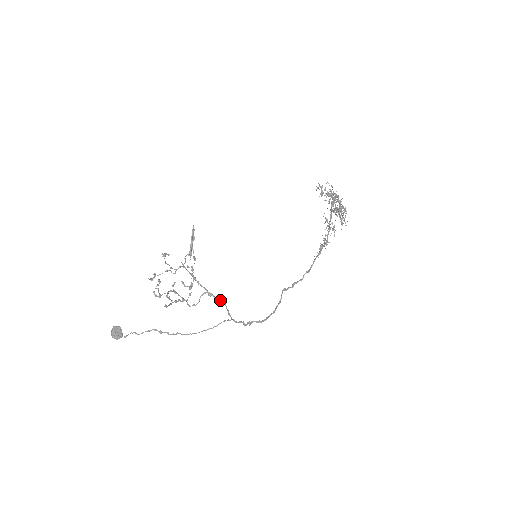
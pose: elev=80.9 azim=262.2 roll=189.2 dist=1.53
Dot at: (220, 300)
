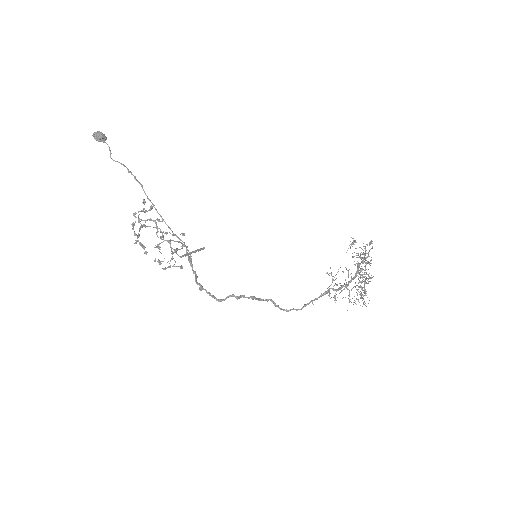
Dot at: occluded
